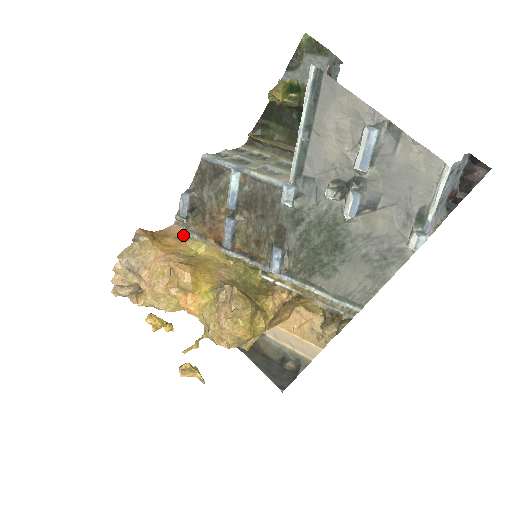
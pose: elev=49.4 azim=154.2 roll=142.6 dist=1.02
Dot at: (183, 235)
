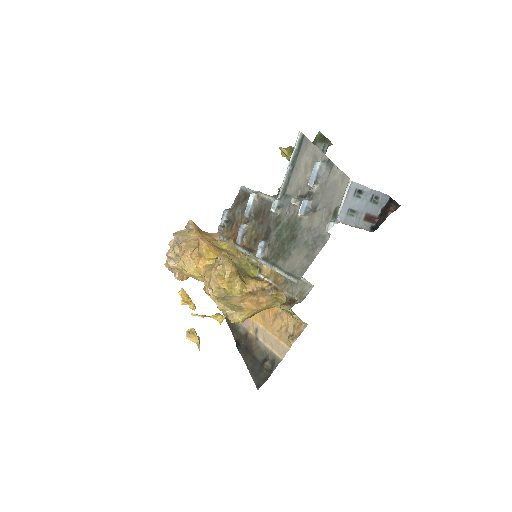
Dot at: (219, 239)
